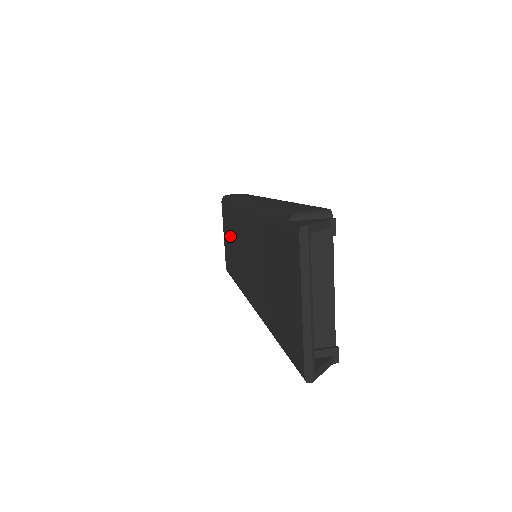
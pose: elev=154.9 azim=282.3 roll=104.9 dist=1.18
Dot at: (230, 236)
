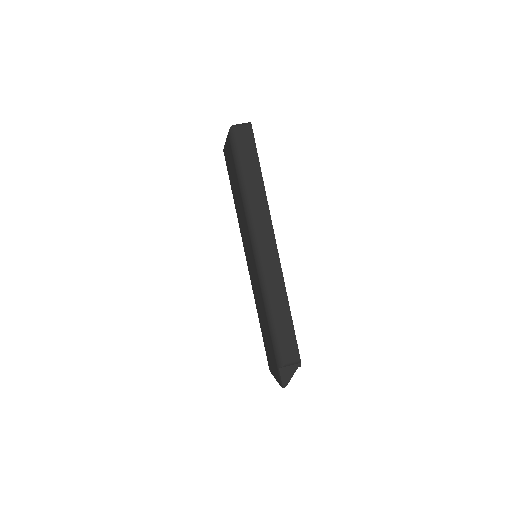
Dot at: (235, 186)
